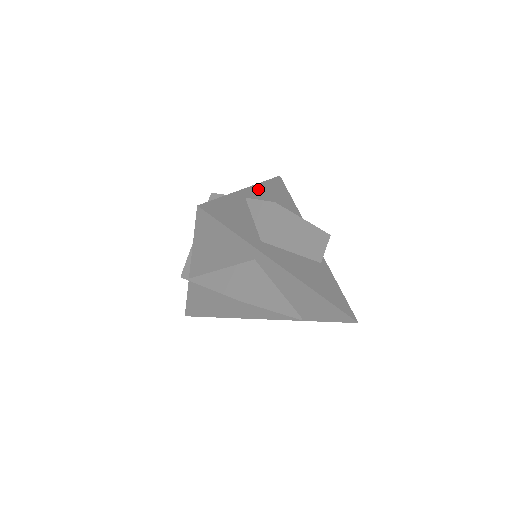
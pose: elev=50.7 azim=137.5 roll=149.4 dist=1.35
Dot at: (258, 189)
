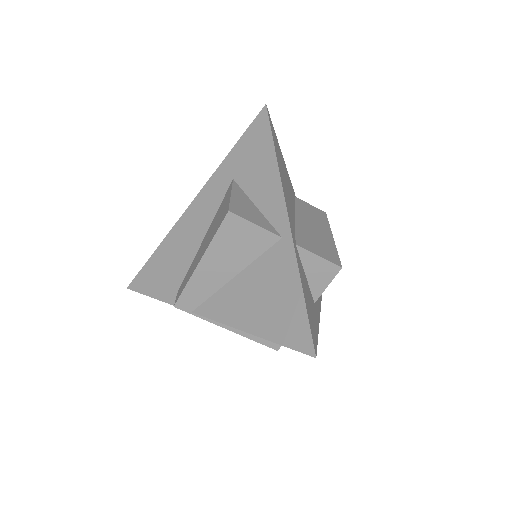
Dot at: (285, 195)
